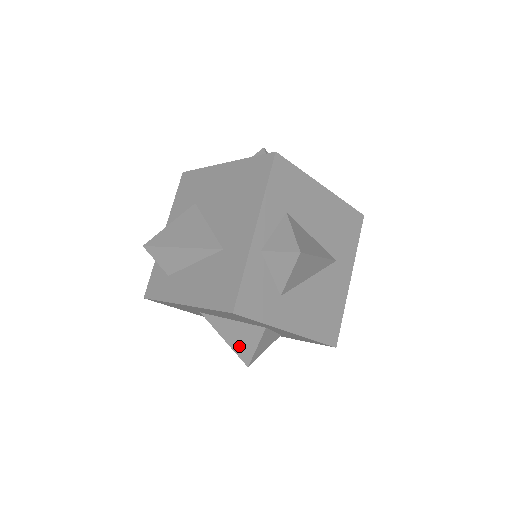
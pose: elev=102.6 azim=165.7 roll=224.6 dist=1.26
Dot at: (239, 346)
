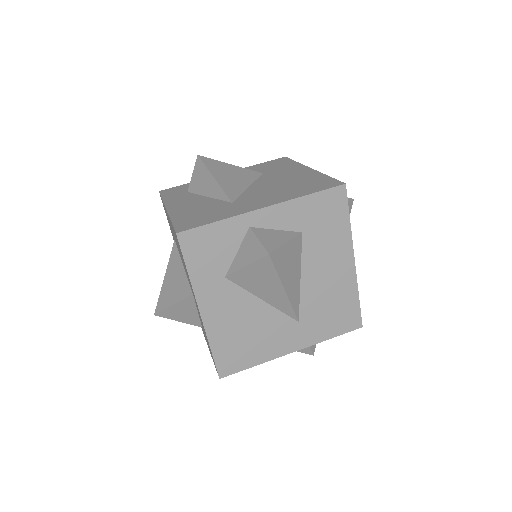
Dot at: (166, 291)
